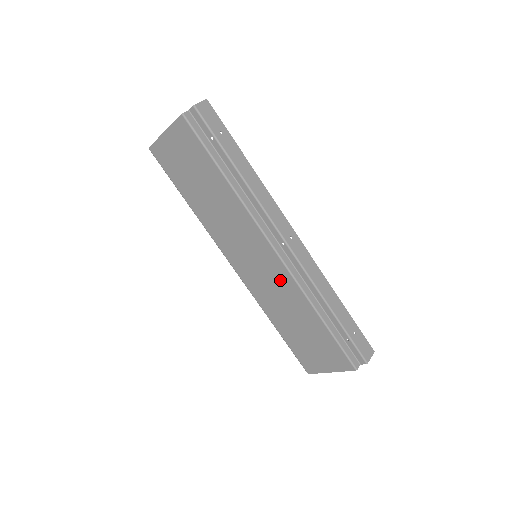
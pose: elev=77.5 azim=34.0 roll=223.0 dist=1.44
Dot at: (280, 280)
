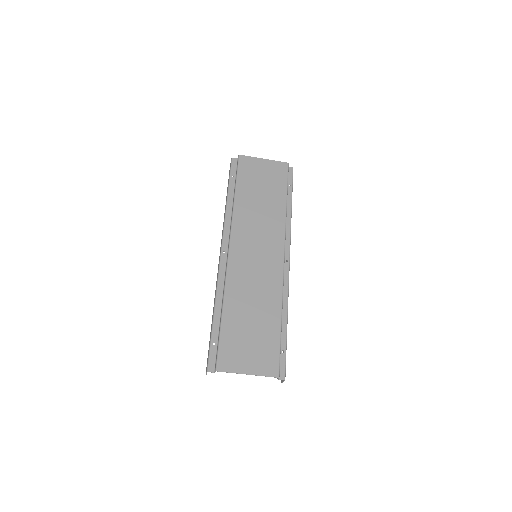
Dot at: (269, 278)
